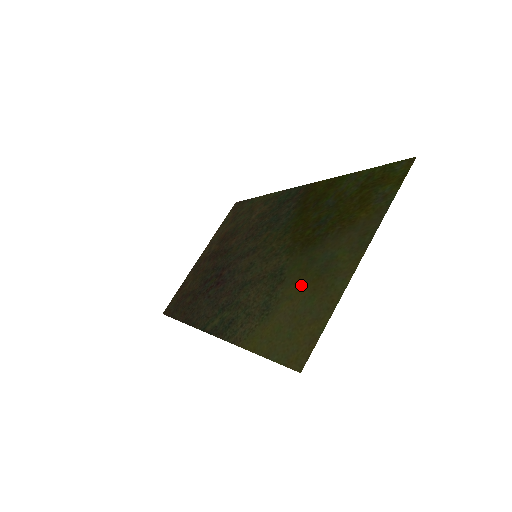
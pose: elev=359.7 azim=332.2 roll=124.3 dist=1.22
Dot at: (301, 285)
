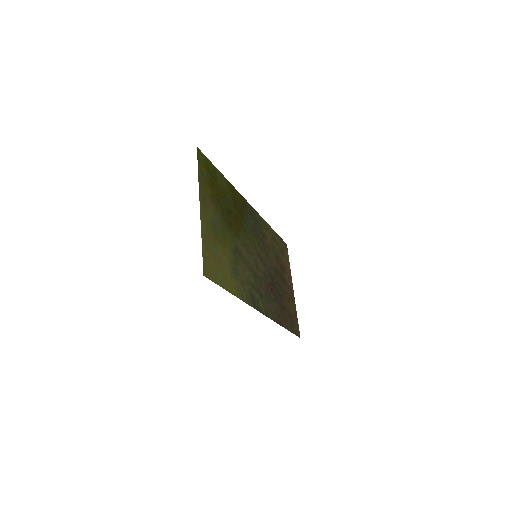
Dot at: (222, 244)
